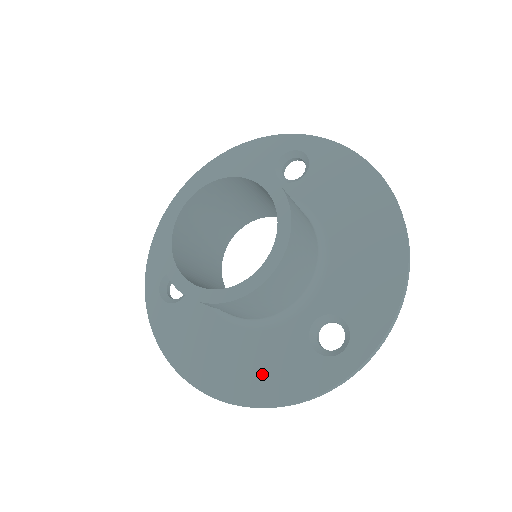
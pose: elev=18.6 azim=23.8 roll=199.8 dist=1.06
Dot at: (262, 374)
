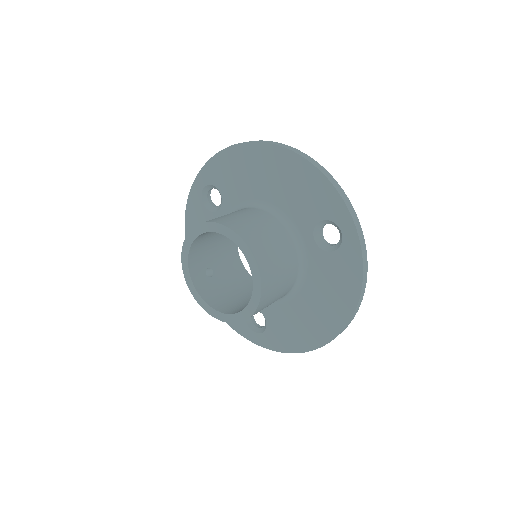
Dot at: occluded
